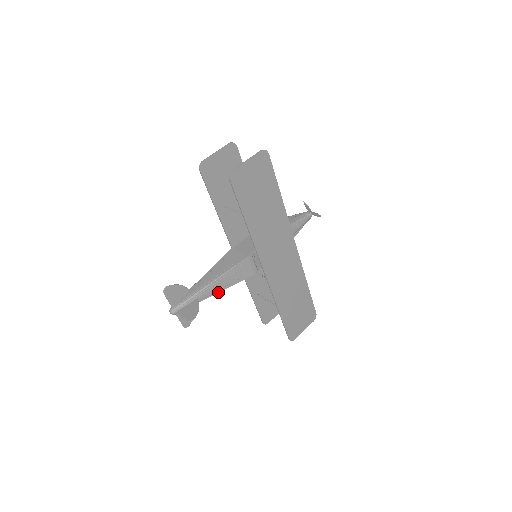
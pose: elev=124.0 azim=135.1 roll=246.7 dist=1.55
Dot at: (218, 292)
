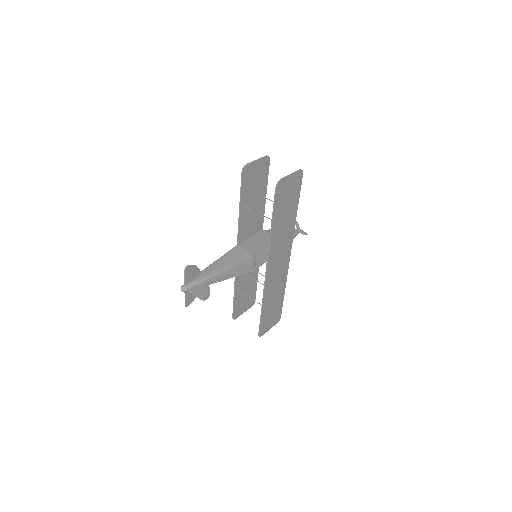
Dot at: (223, 280)
